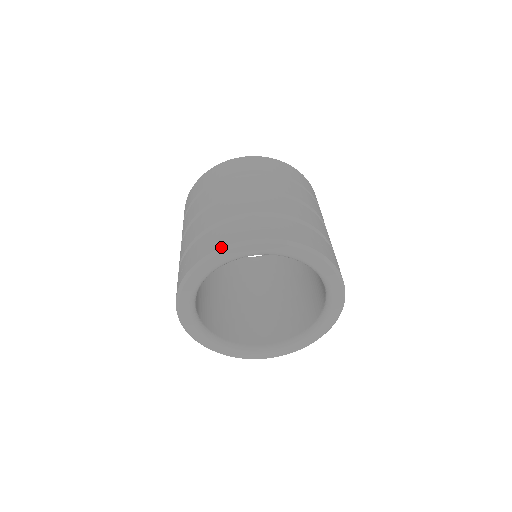
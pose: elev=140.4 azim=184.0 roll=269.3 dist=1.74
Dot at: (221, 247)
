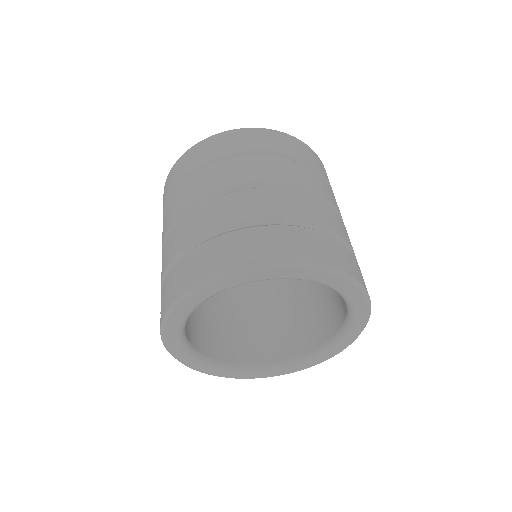
Dot at: (220, 272)
